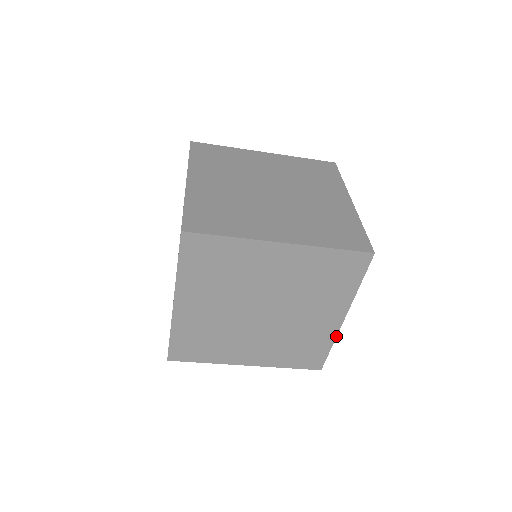
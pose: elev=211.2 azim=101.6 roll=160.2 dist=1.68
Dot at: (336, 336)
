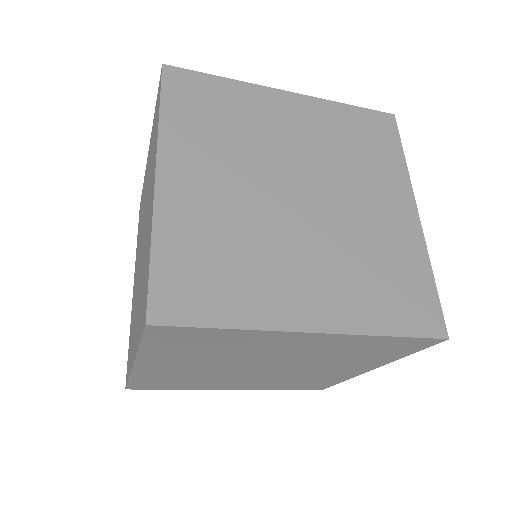
Dot at: (352, 377)
